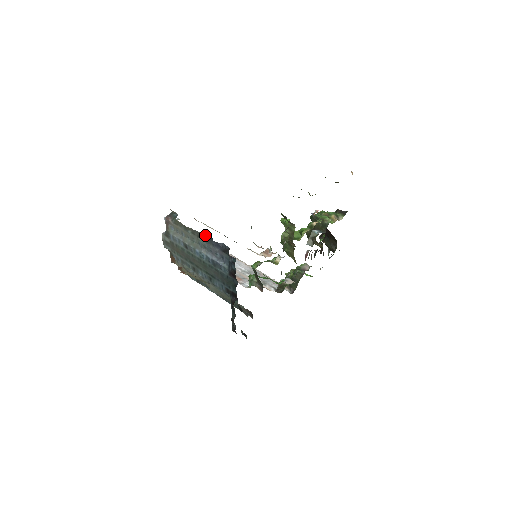
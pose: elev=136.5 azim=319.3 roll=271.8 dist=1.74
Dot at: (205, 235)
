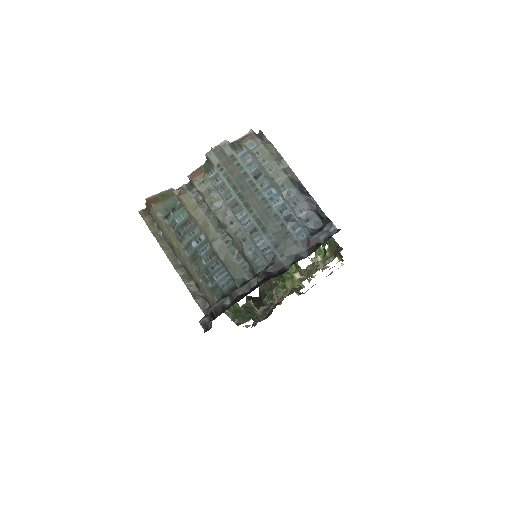
Dot at: (301, 184)
